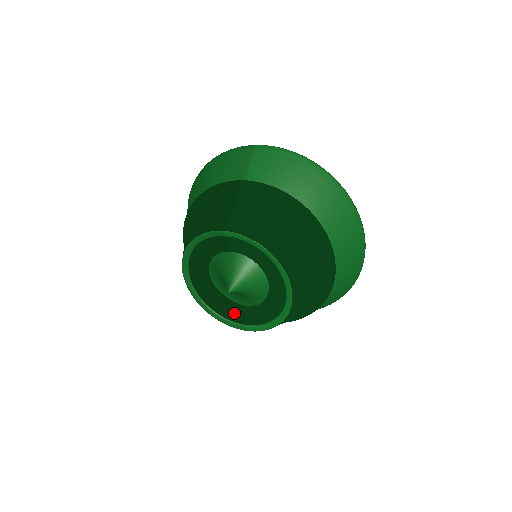
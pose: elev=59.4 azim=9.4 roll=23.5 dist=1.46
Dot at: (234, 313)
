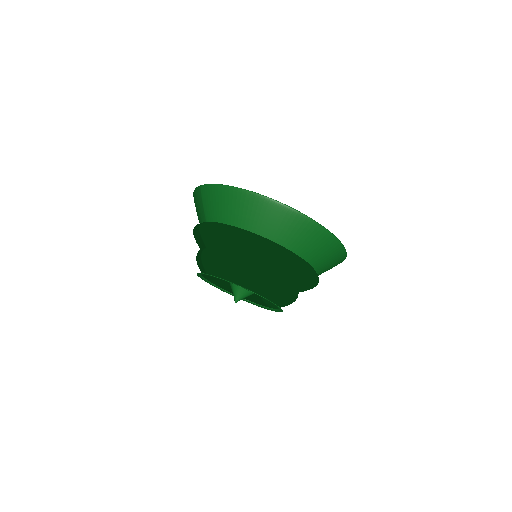
Dot at: (261, 302)
